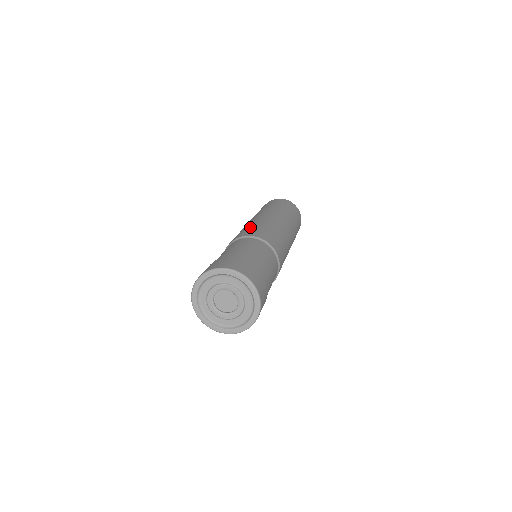
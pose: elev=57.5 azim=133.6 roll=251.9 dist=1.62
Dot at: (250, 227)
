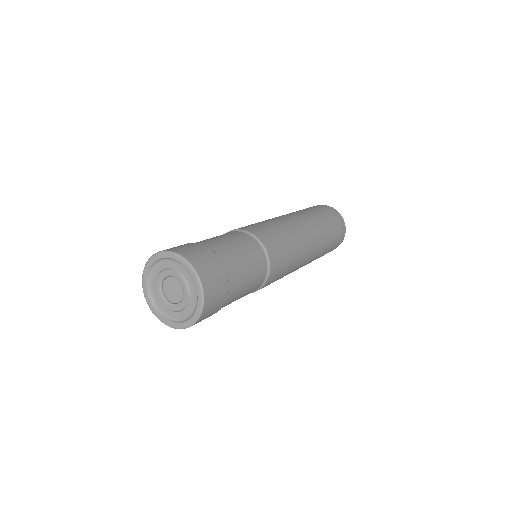
Dot at: (259, 223)
